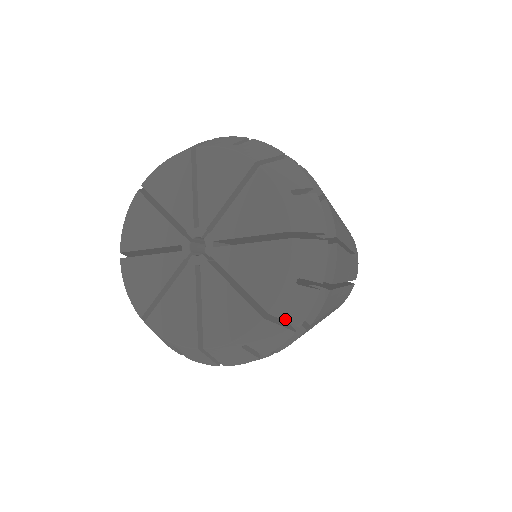
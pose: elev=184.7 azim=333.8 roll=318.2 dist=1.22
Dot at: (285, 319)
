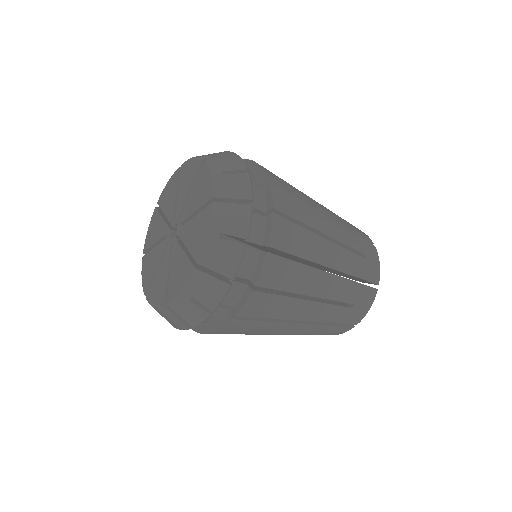
Dot at: (216, 270)
